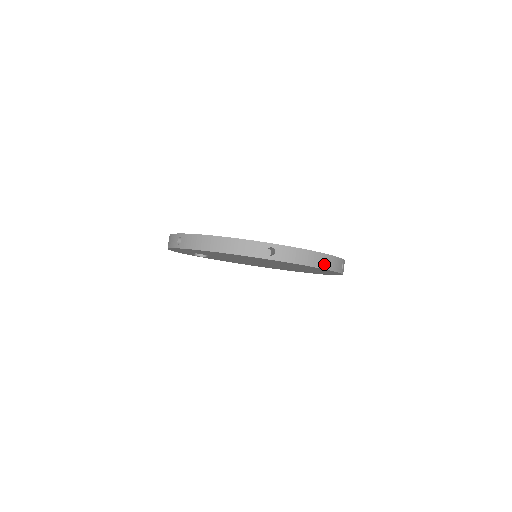
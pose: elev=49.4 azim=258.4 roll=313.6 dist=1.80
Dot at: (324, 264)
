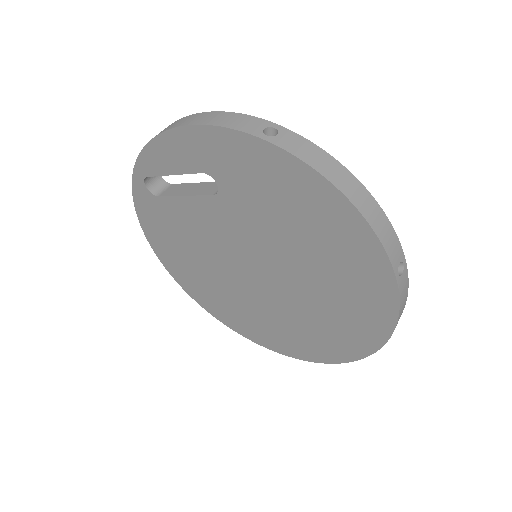
Dot at: occluded
